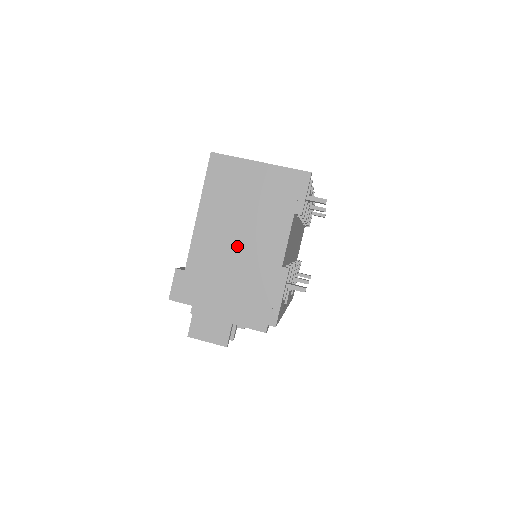
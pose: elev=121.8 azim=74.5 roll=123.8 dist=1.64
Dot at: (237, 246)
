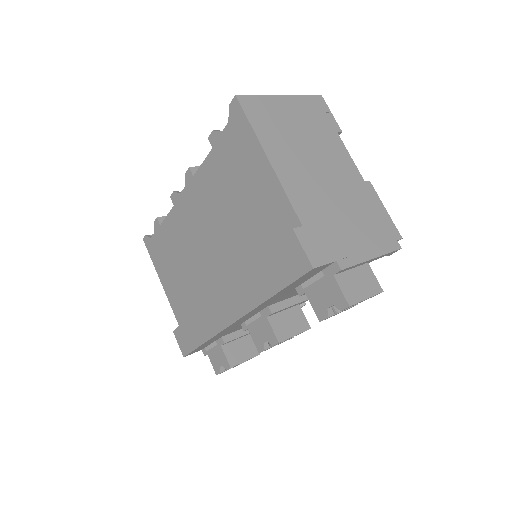
Dot at: (323, 178)
